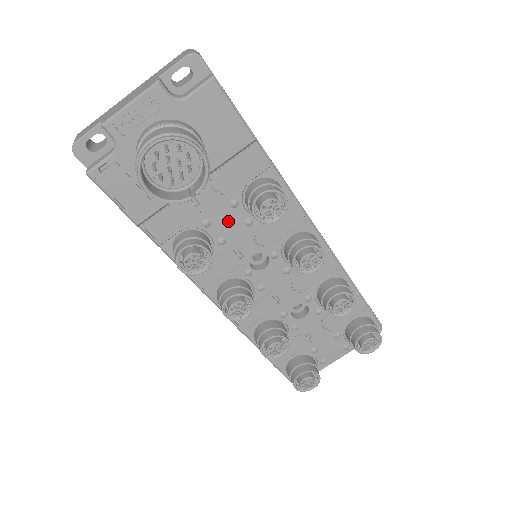
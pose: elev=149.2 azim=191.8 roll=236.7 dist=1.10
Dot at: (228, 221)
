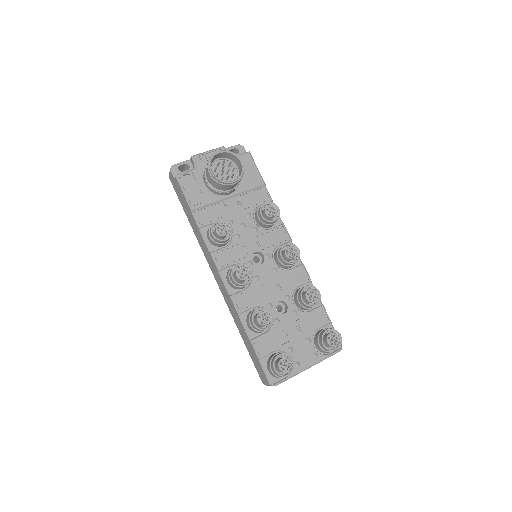
Dot at: (243, 224)
